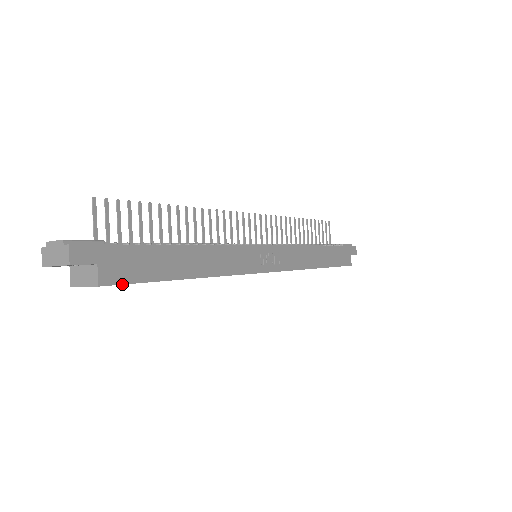
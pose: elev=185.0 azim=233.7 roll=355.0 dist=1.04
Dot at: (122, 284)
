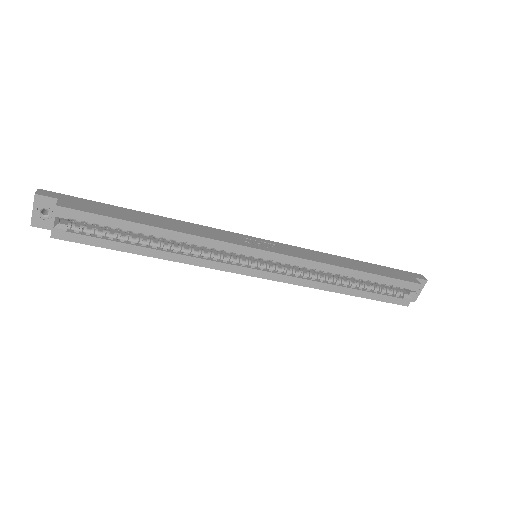
Dot at: (78, 210)
